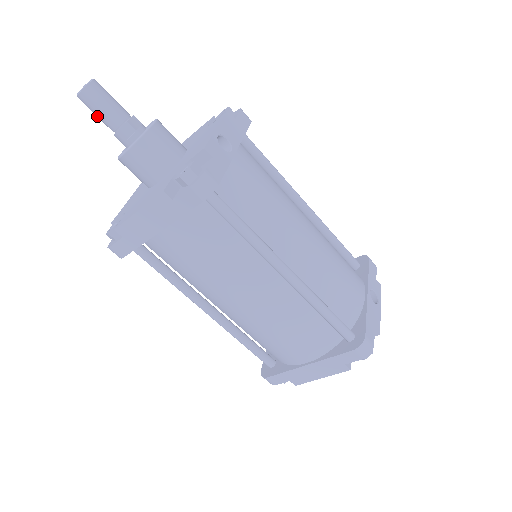
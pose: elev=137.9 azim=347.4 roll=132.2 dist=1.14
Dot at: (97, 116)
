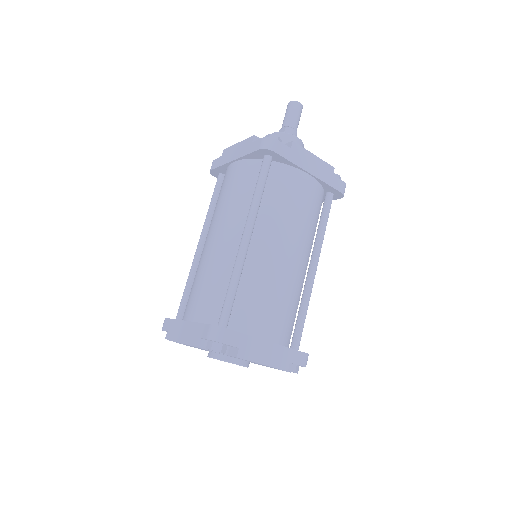
Dot at: (292, 115)
